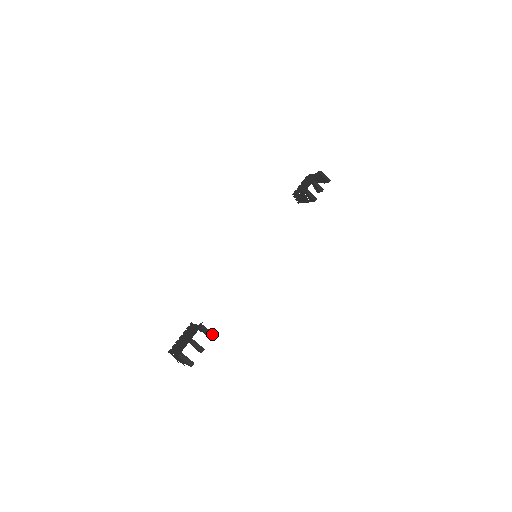
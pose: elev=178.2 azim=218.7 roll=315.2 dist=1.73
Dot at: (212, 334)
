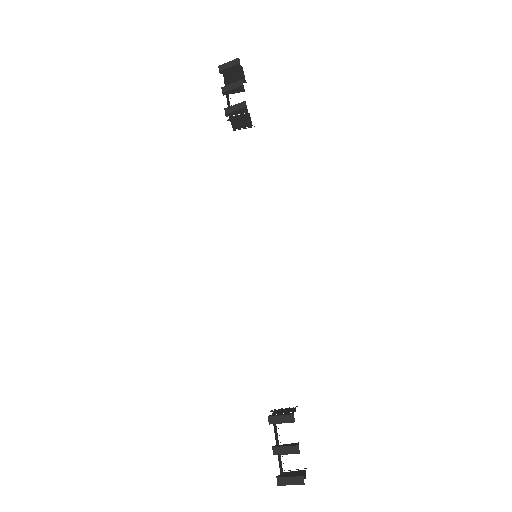
Dot at: (289, 417)
